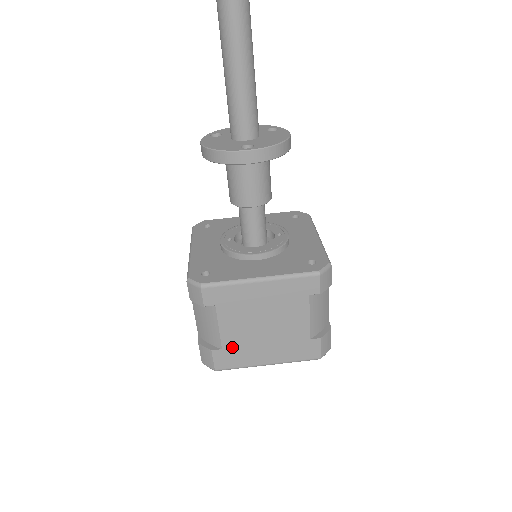
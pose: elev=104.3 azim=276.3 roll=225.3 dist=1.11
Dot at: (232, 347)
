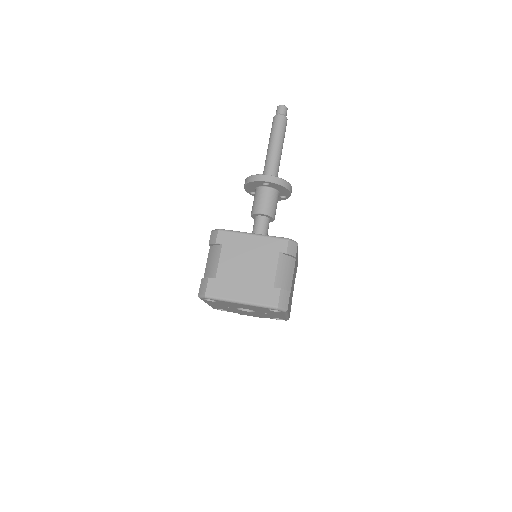
Dot at: (222, 279)
